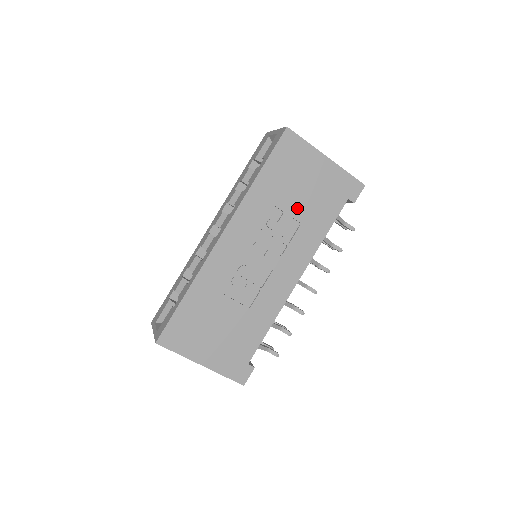
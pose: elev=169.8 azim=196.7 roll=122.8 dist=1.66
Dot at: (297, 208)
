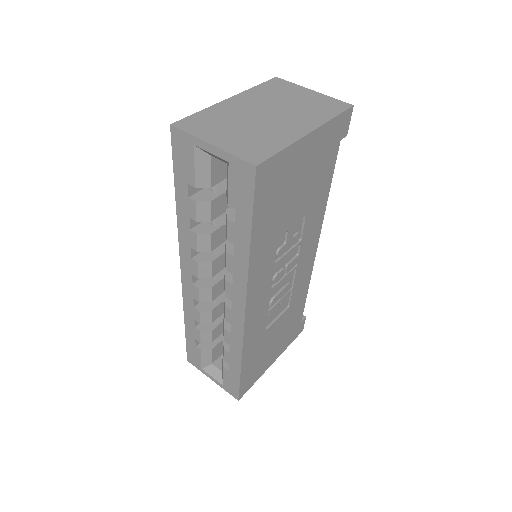
Dot at: (298, 212)
